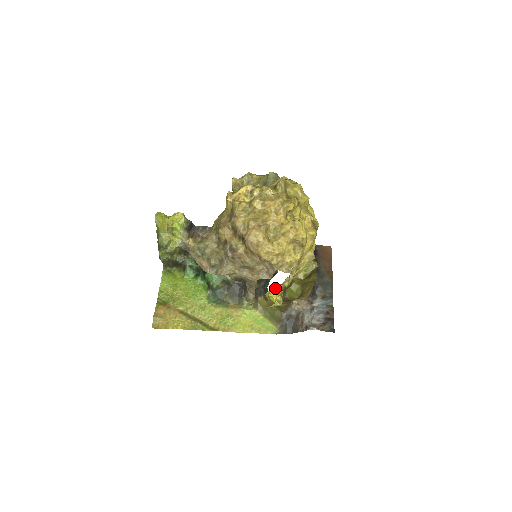
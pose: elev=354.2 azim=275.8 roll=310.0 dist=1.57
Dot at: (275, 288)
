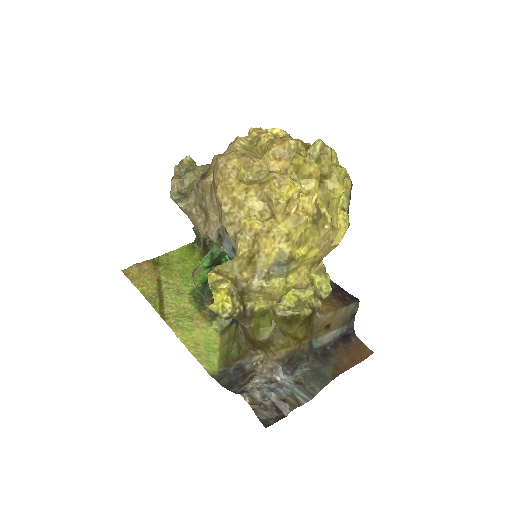
Dot at: (235, 293)
